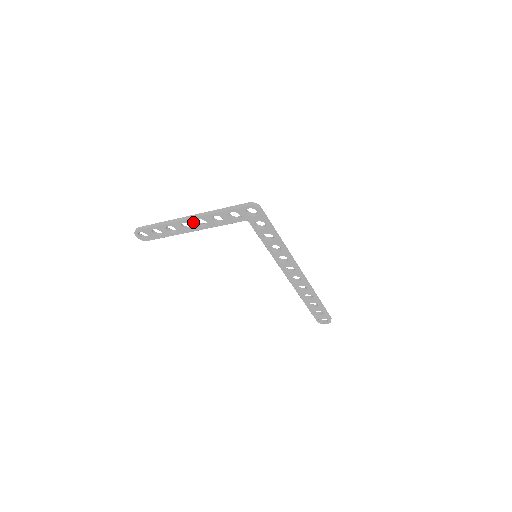
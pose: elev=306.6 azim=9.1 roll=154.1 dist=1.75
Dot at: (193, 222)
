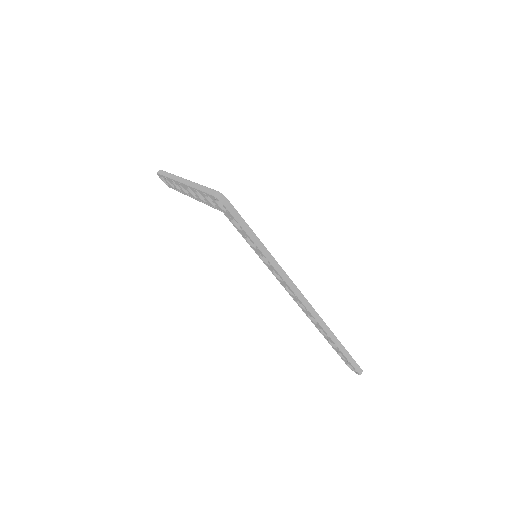
Dot at: (186, 188)
